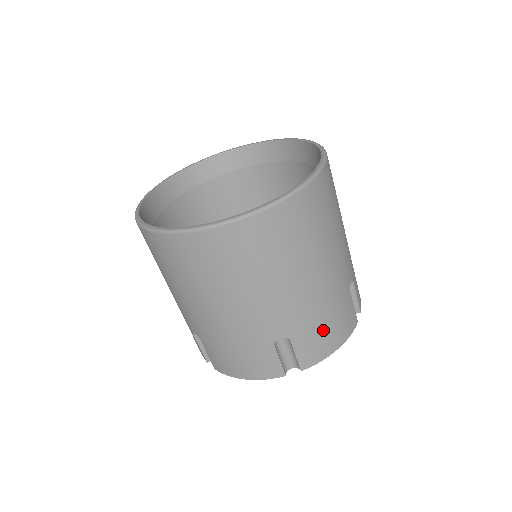
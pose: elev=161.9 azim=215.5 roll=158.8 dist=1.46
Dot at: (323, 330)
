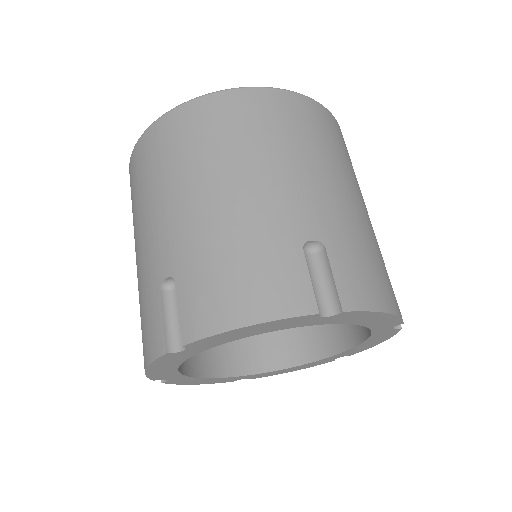
Dot at: (367, 264)
